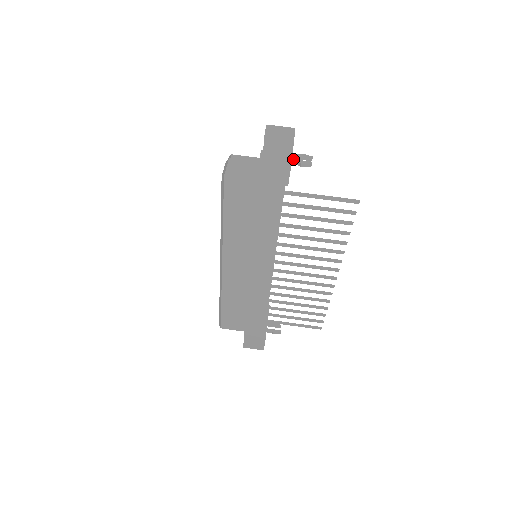
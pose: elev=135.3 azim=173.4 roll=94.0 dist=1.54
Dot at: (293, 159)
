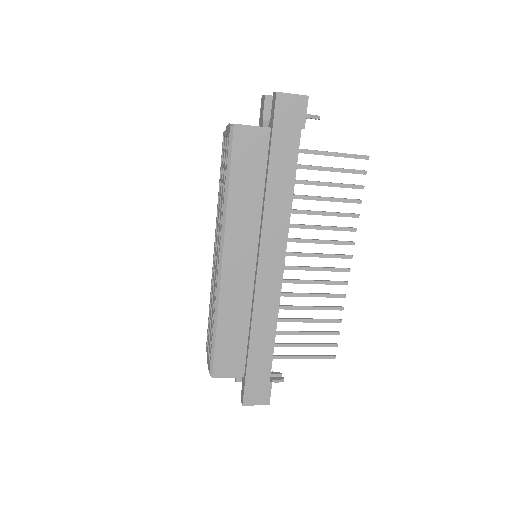
Dot at: occluded
